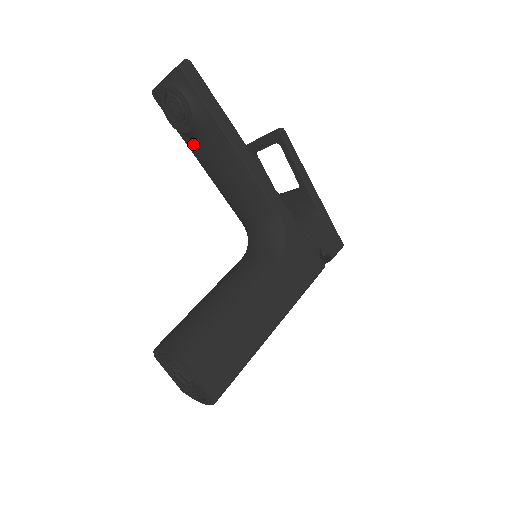
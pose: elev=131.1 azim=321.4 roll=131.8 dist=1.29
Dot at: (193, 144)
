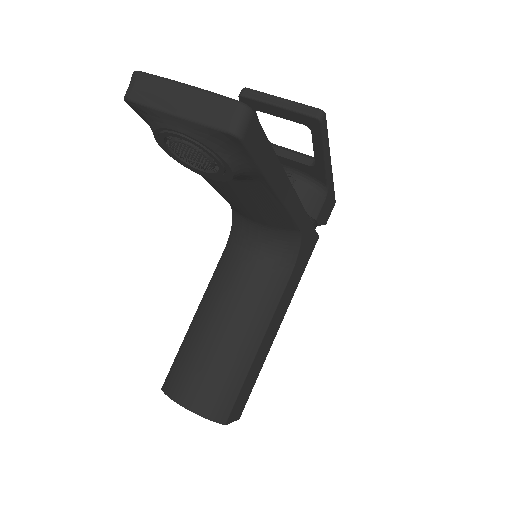
Dot at: occluded
